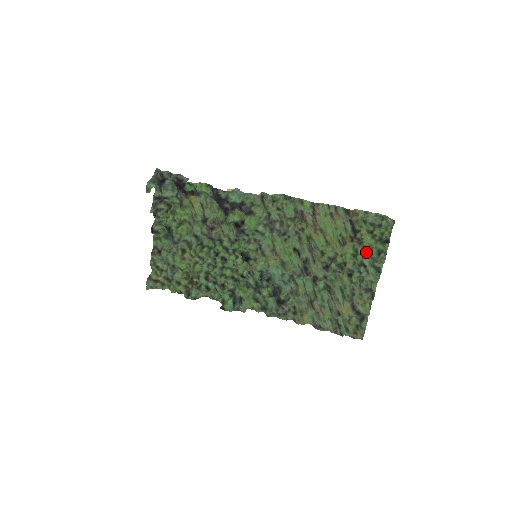
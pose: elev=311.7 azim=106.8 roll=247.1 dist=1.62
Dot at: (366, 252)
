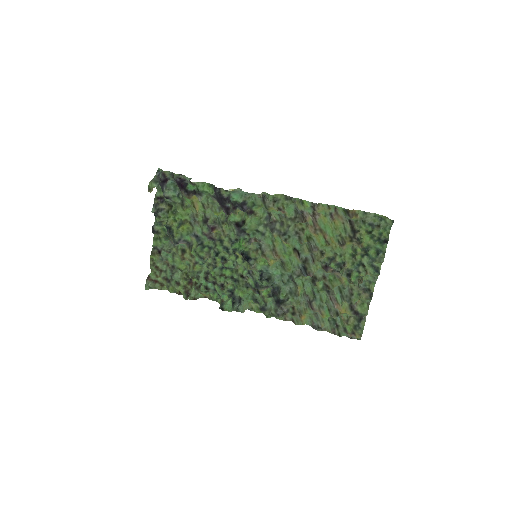
Dot at: (365, 252)
